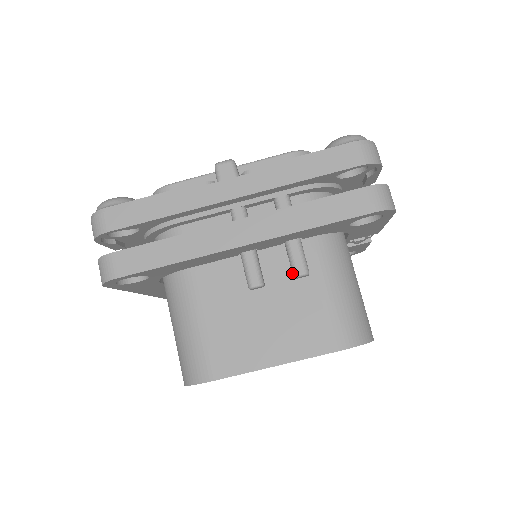
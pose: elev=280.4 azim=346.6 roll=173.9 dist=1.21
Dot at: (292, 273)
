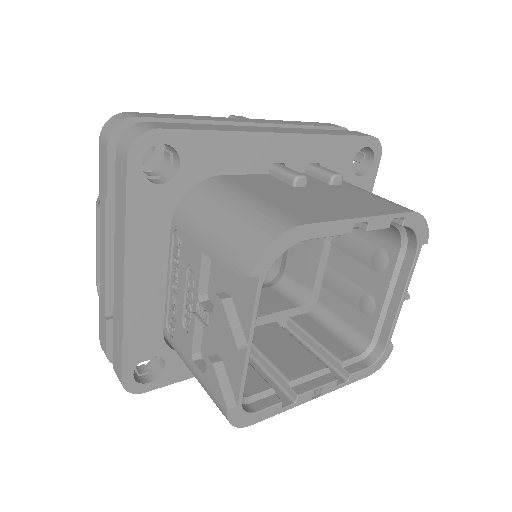
Dot at: (327, 178)
